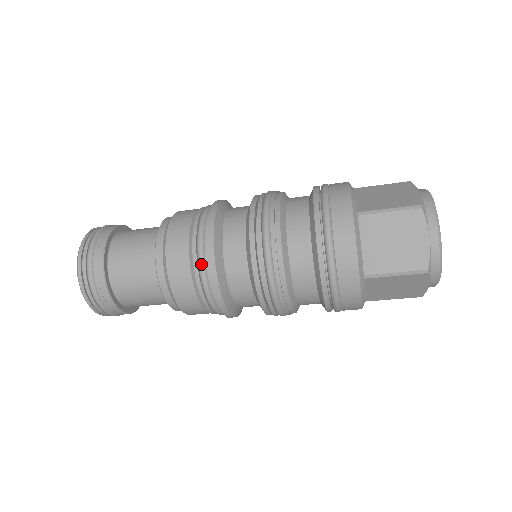
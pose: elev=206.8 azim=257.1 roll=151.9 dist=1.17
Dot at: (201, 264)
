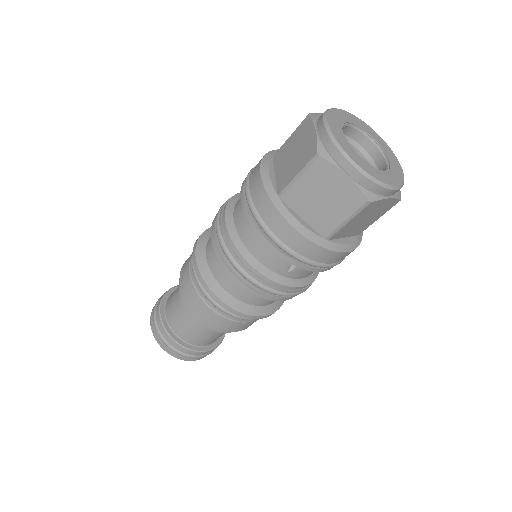
Dot at: (192, 261)
